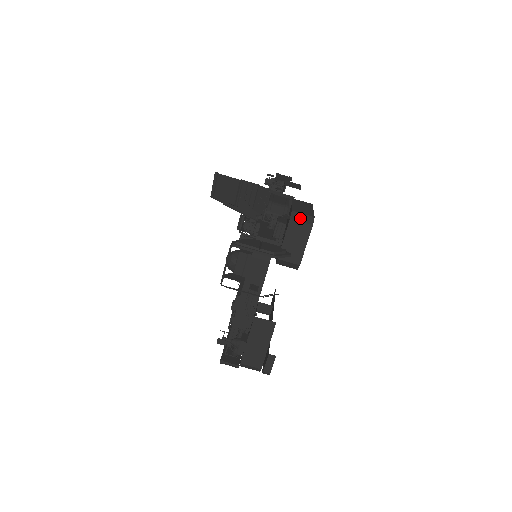
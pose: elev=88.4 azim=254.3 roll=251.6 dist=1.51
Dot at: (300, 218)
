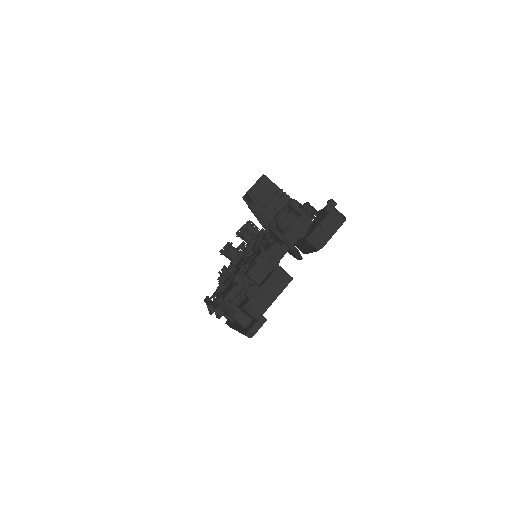
Dot at: (338, 212)
